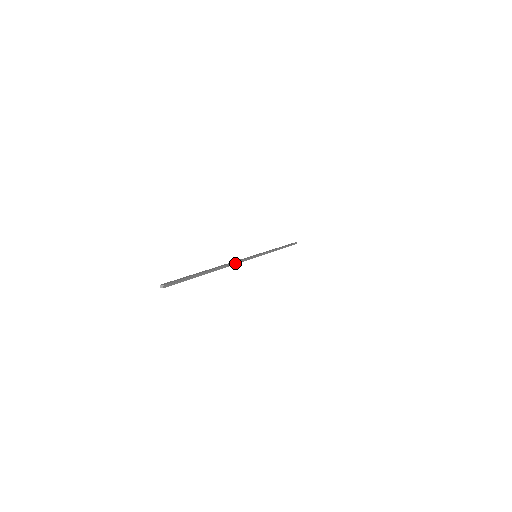
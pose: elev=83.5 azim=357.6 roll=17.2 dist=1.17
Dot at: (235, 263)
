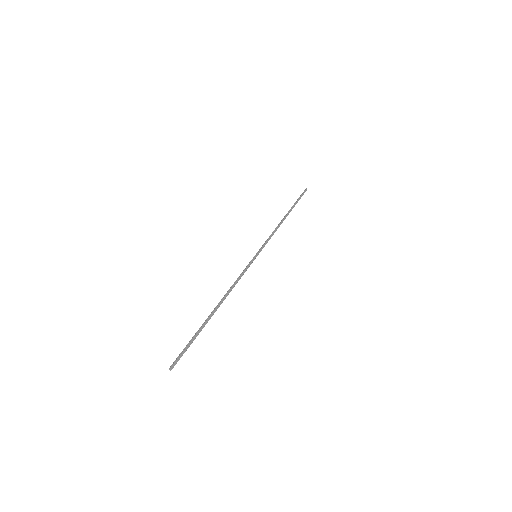
Dot at: (233, 287)
